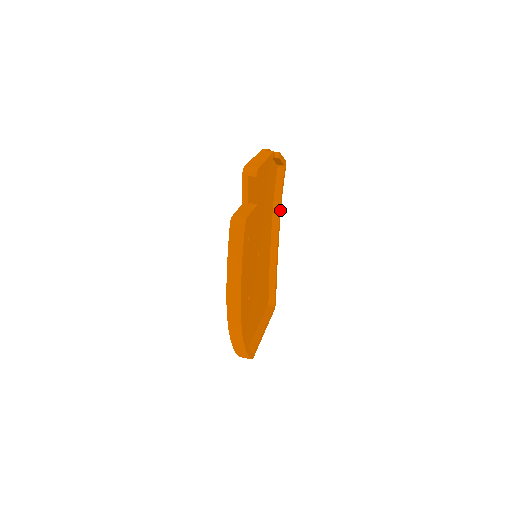
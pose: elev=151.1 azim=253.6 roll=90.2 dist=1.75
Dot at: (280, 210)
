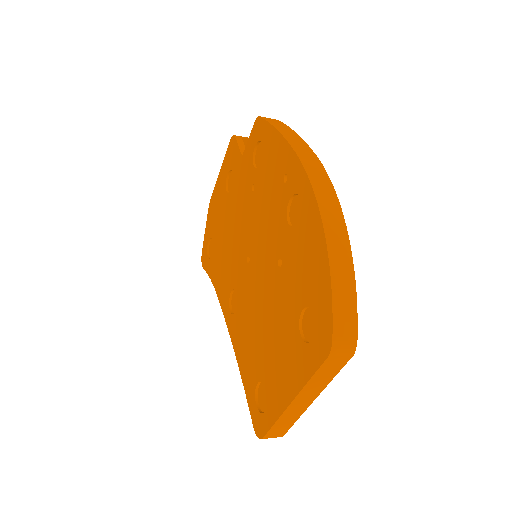
Dot at: occluded
